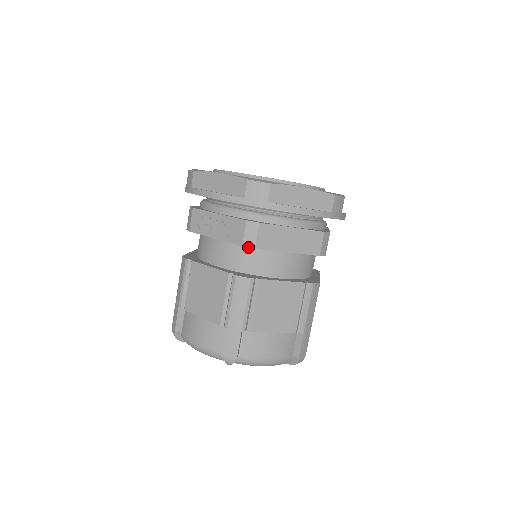
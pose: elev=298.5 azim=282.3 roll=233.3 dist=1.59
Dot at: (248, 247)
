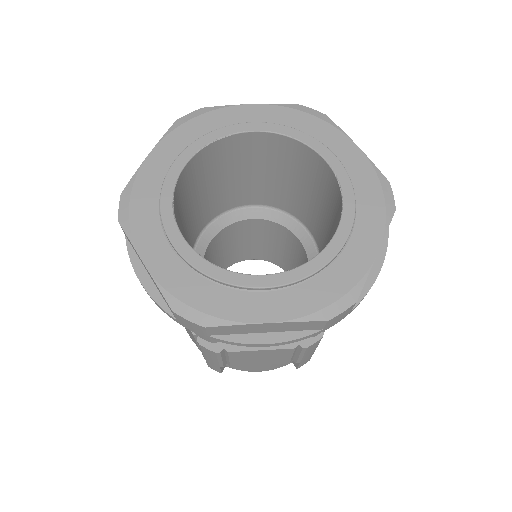
Dot at: occluded
